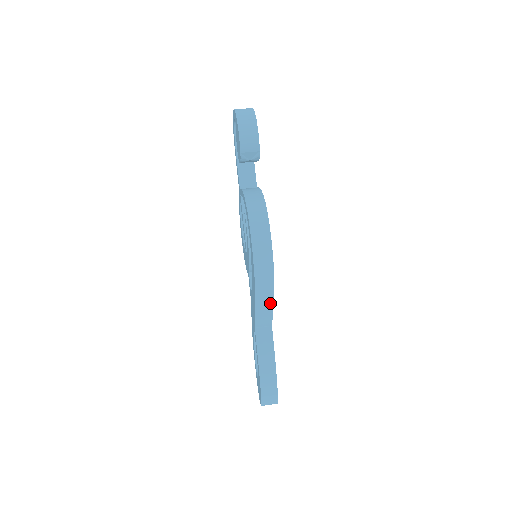
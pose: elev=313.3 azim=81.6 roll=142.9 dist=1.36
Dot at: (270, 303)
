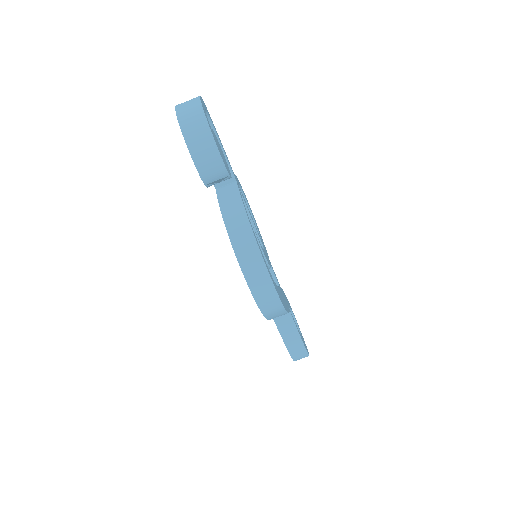
Dot at: (284, 314)
